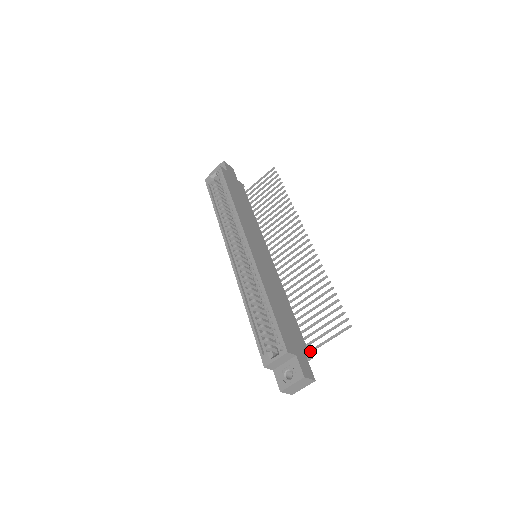
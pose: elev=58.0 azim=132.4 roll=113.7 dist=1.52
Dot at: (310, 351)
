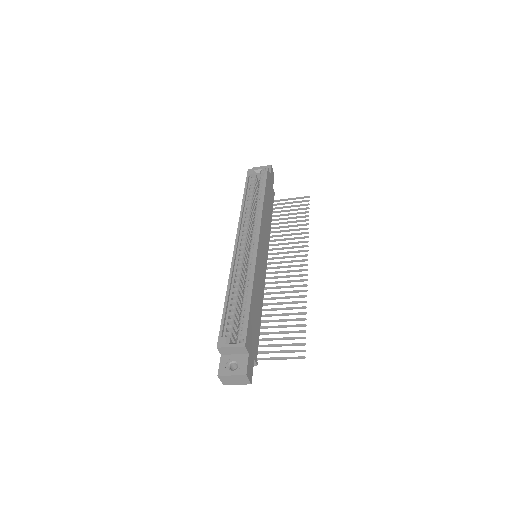
Dot at: (258, 359)
